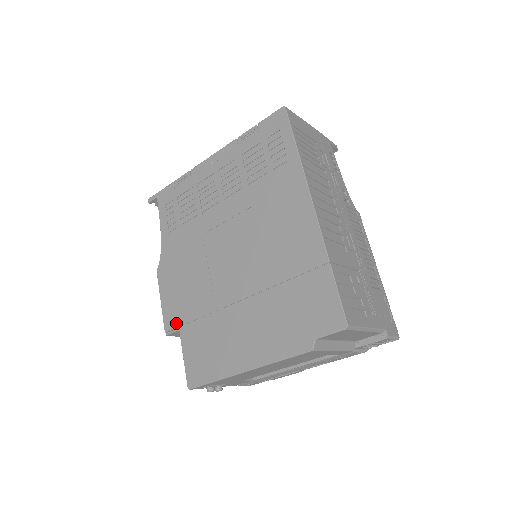
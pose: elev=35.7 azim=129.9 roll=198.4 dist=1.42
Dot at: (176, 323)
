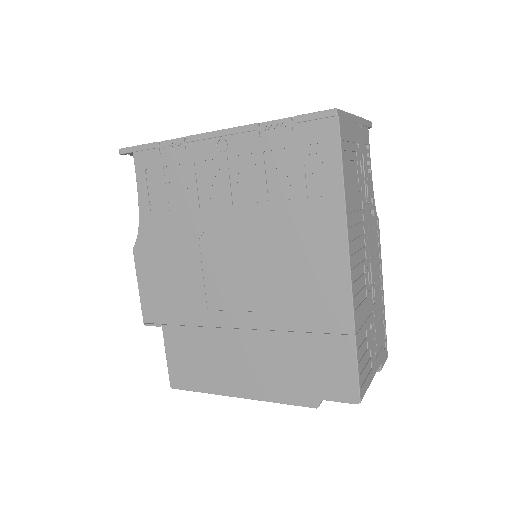
Dot at: (158, 319)
